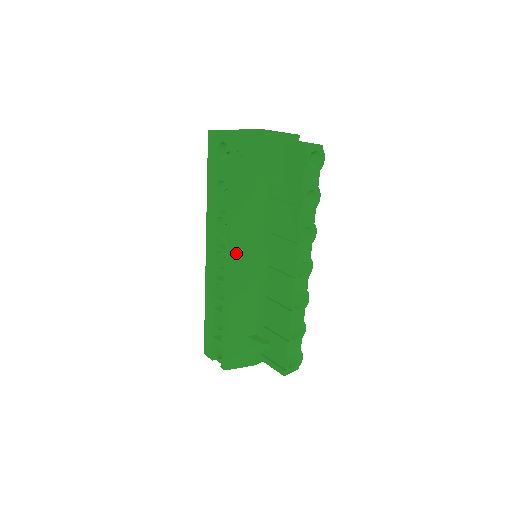
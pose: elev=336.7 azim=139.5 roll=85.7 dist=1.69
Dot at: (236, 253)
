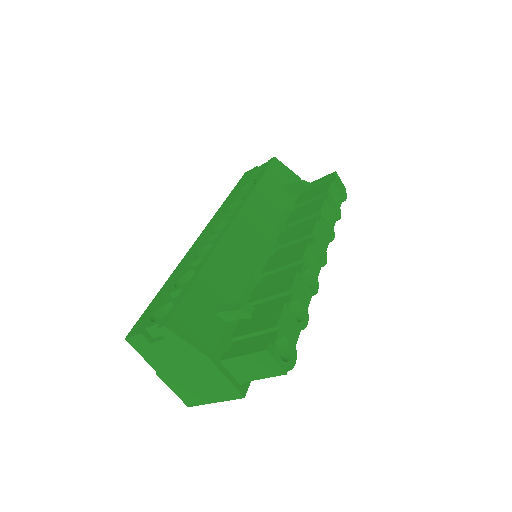
Dot at: (245, 218)
